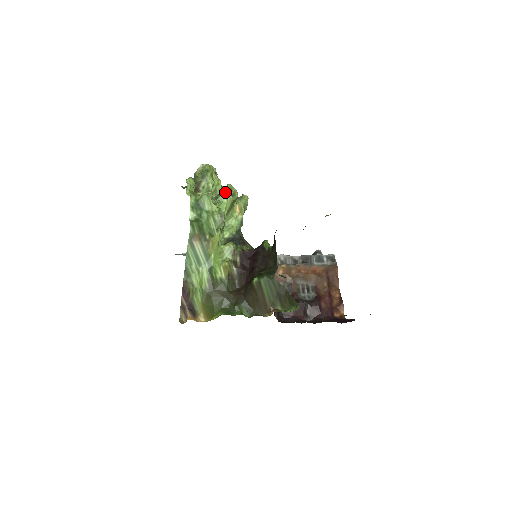
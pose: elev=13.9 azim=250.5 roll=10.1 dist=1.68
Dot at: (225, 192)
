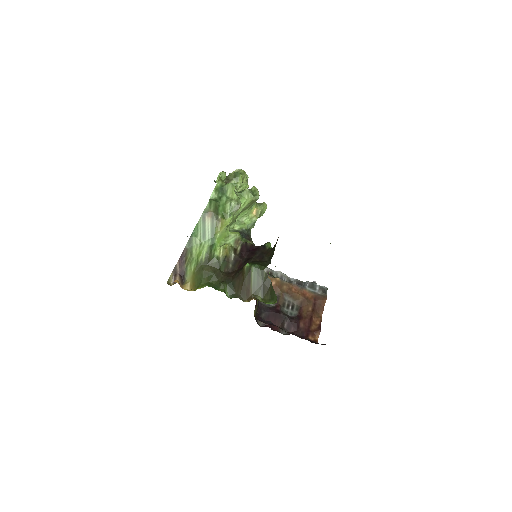
Dot at: (249, 190)
